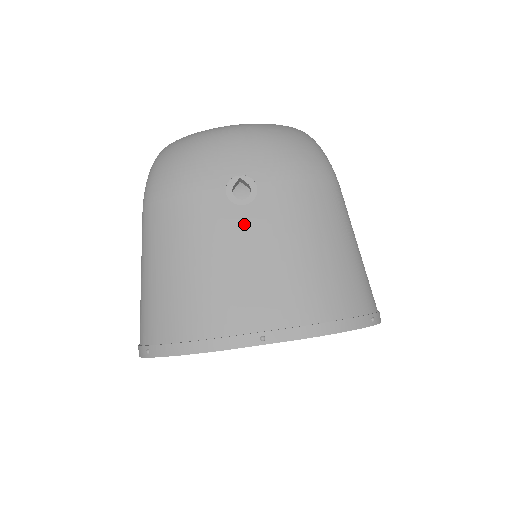
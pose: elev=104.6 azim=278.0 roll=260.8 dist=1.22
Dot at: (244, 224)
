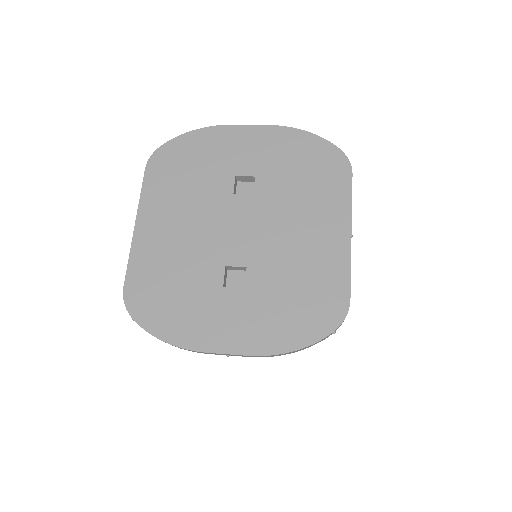
Dot at: occluded
